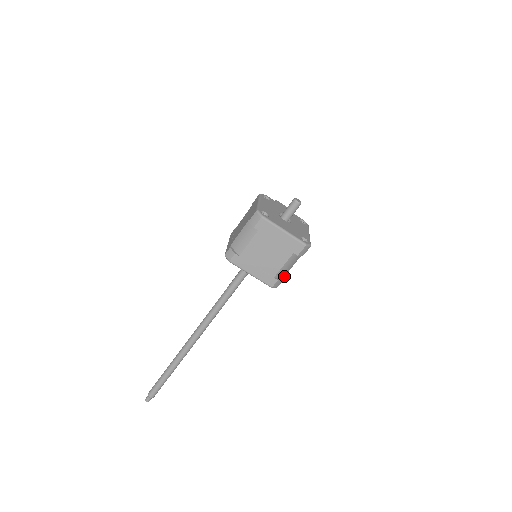
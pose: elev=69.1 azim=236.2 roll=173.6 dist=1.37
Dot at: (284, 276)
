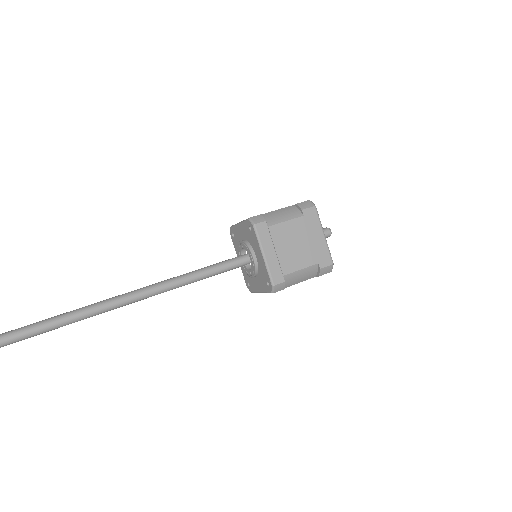
Dot at: (284, 288)
